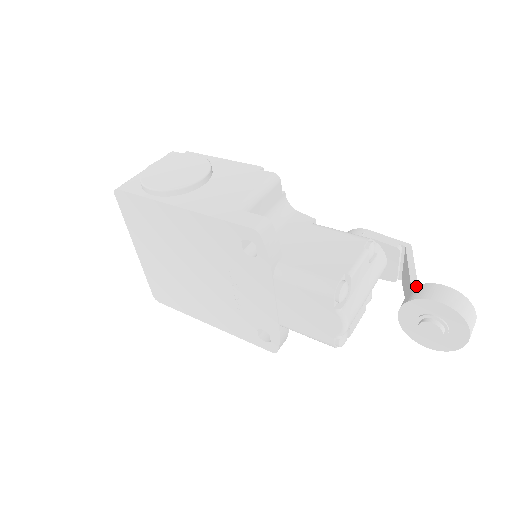
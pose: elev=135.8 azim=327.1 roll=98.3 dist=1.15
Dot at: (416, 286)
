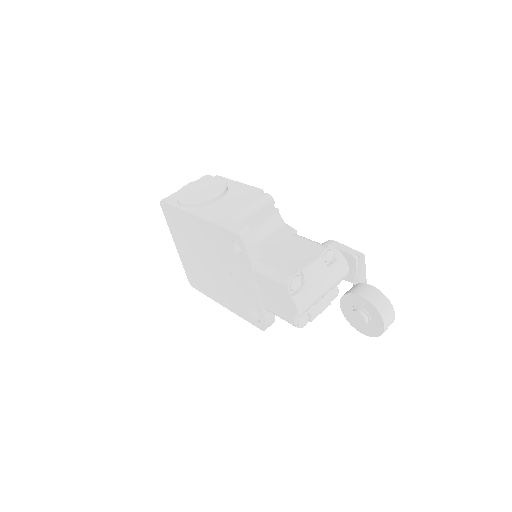
Dot at: (354, 285)
